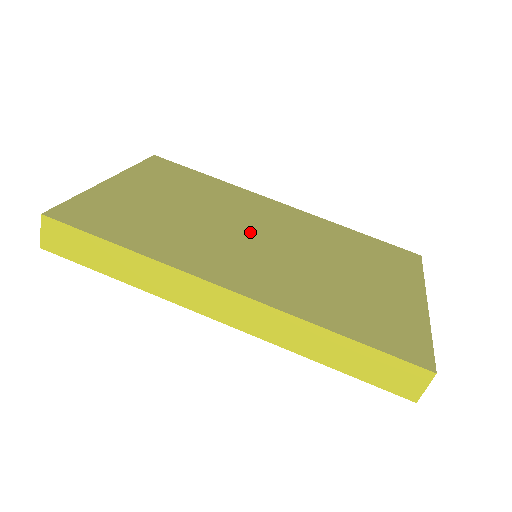
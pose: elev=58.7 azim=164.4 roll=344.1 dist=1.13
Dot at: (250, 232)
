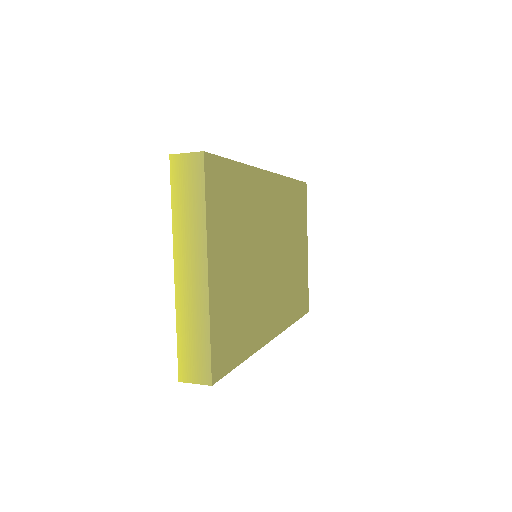
Dot at: (269, 255)
